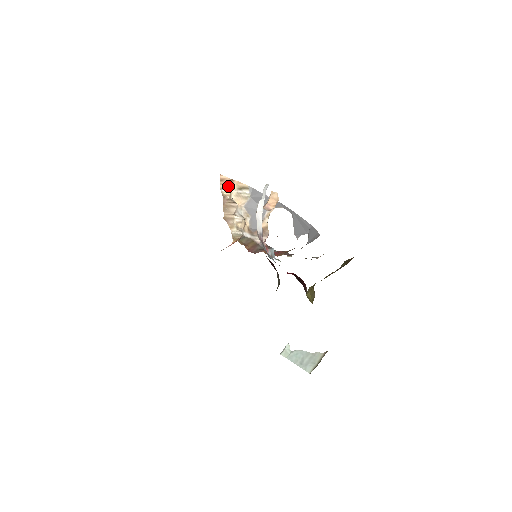
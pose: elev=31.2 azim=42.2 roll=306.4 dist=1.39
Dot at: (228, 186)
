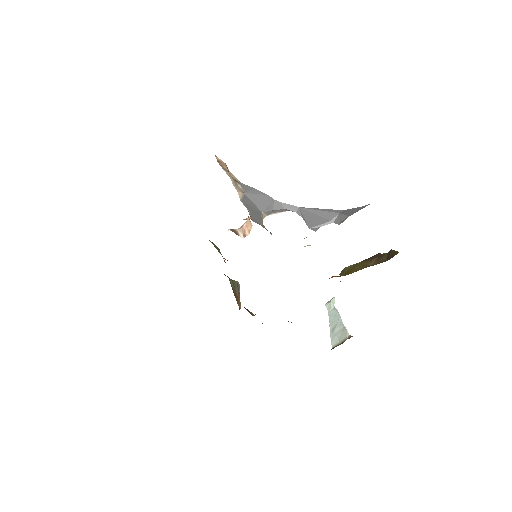
Dot at: (226, 169)
